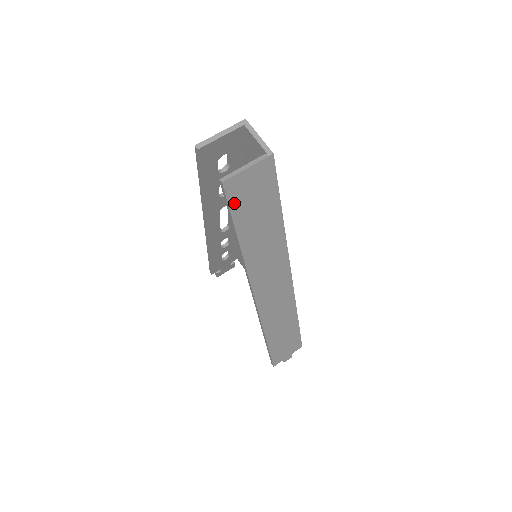
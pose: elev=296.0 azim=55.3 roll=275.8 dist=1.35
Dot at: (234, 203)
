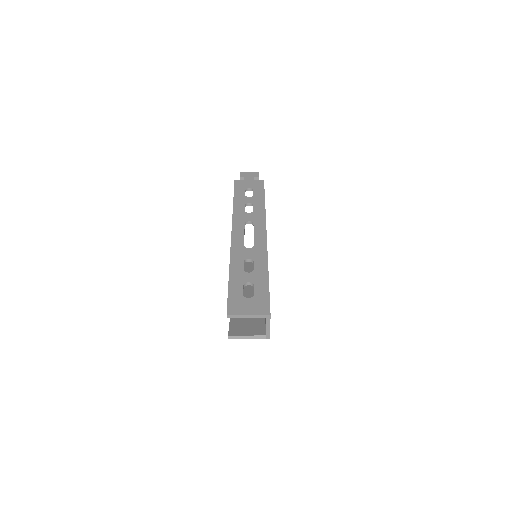
Dot at: occluded
